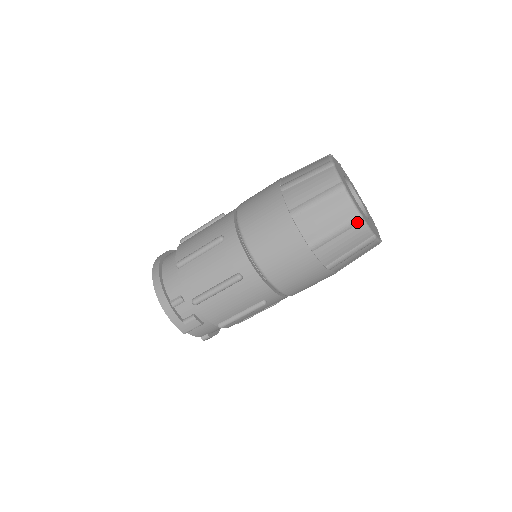
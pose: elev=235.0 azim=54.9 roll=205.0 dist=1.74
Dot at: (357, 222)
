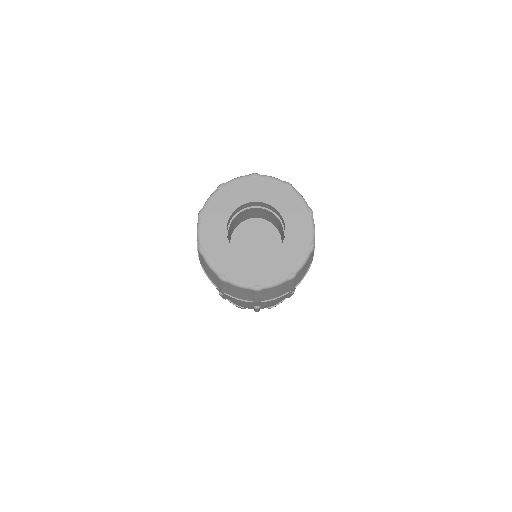
Dot at: (224, 282)
